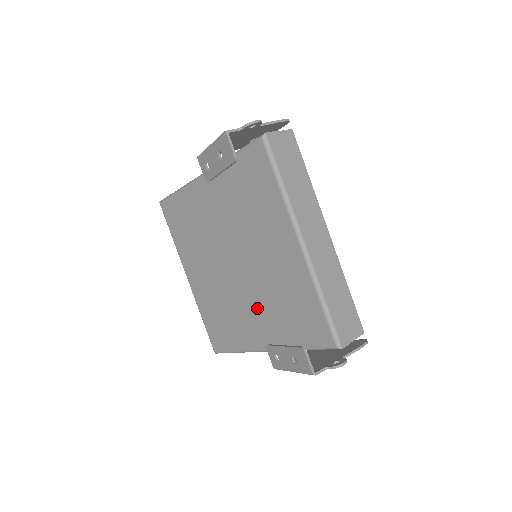
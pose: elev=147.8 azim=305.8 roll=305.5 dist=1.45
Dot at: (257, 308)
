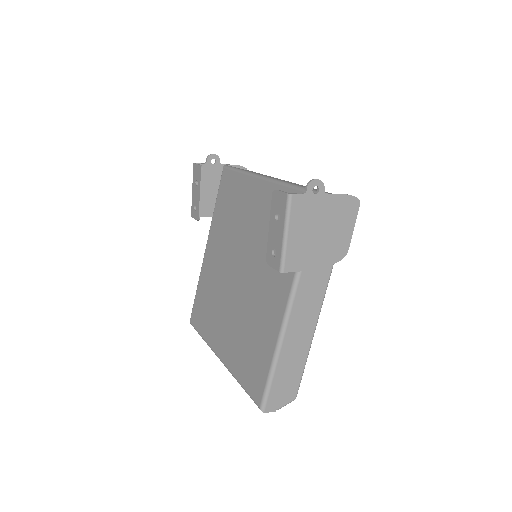
Dot at: (264, 277)
